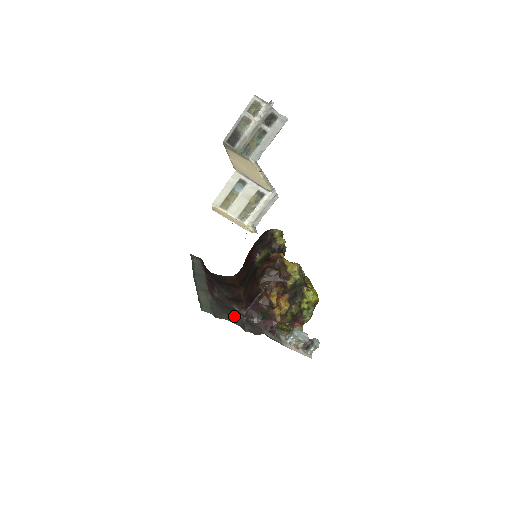
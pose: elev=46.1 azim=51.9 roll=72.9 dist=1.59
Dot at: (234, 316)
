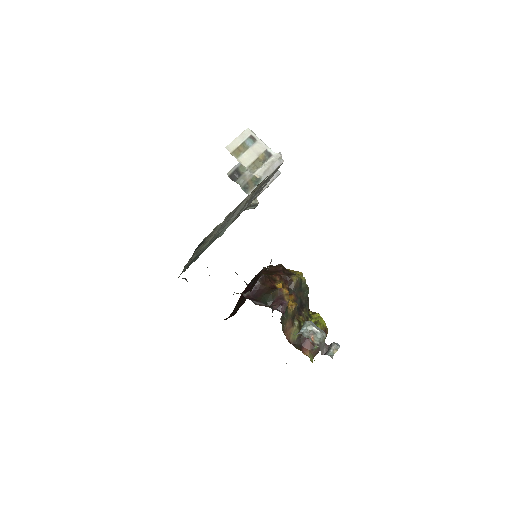
Dot at: occluded
